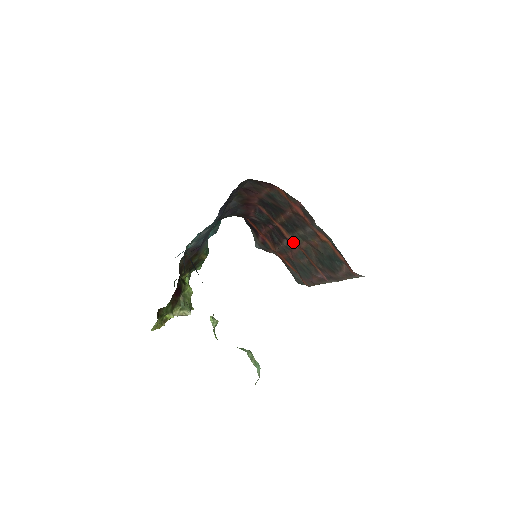
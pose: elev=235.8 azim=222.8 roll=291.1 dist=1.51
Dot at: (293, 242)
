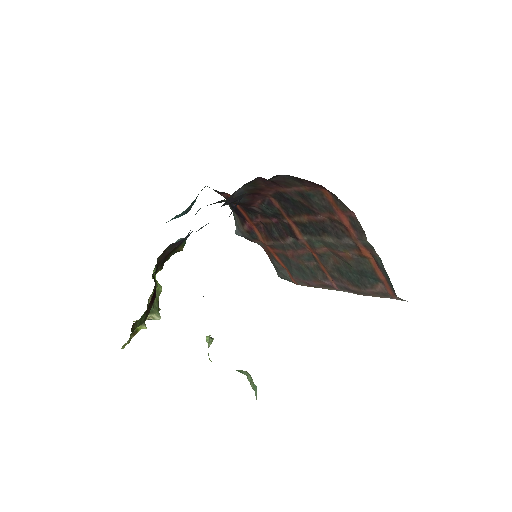
Dot at: (304, 243)
